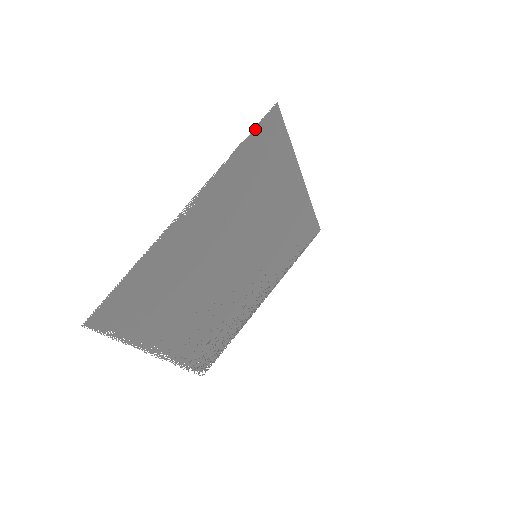
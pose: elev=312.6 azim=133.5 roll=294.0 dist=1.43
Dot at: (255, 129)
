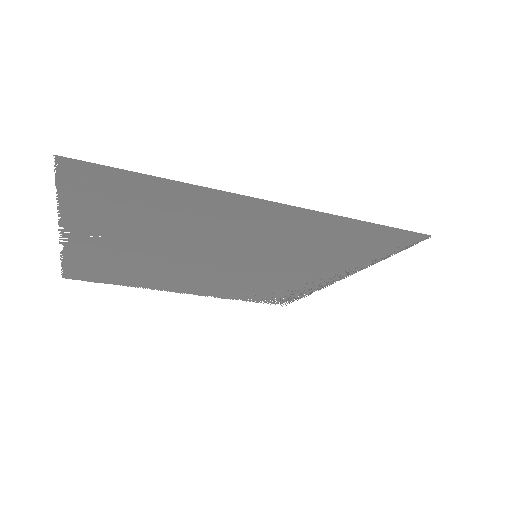
Dot at: (60, 182)
